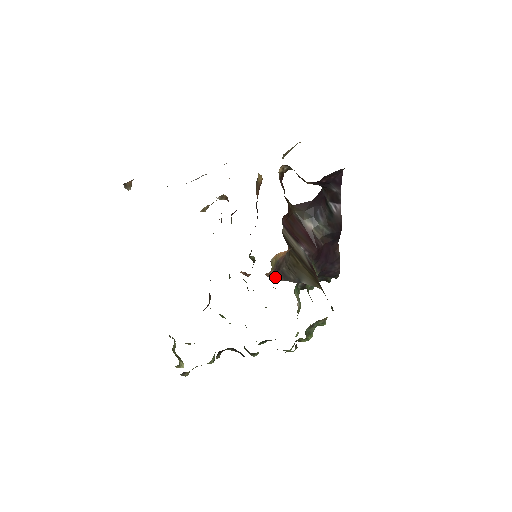
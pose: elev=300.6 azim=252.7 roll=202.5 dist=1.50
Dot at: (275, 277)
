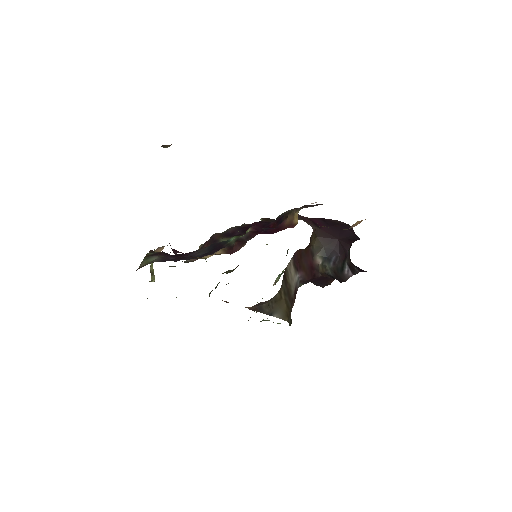
Dot at: (252, 308)
